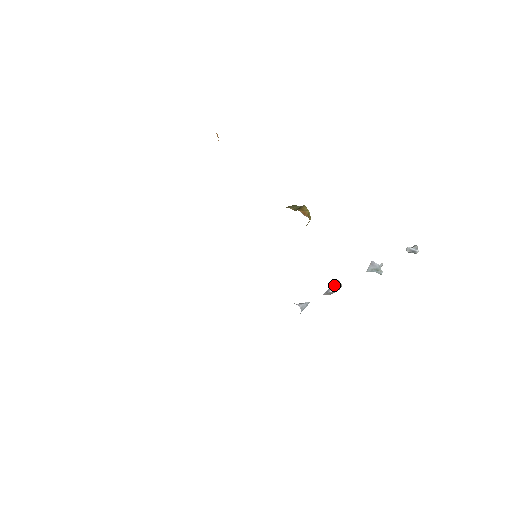
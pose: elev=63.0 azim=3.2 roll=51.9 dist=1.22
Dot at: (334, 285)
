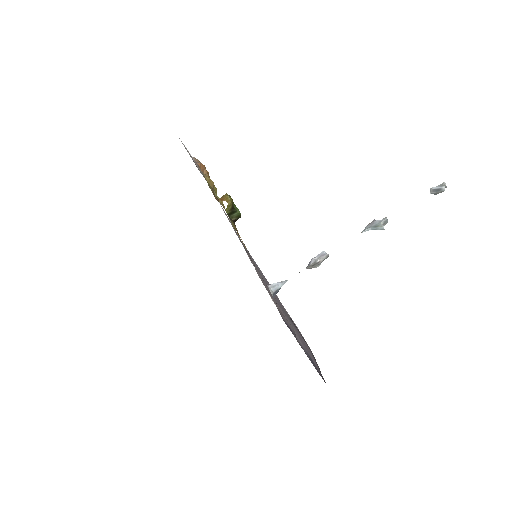
Dot at: (316, 257)
